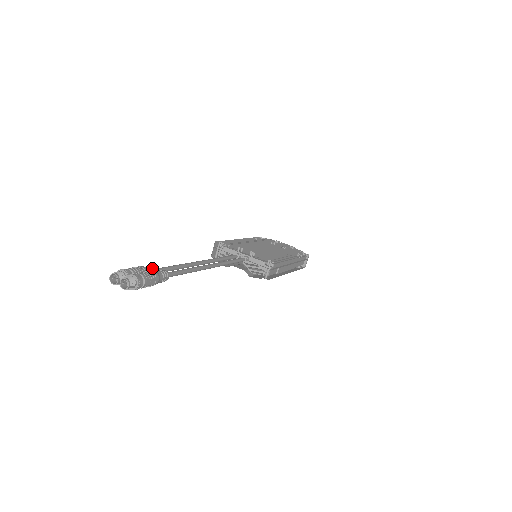
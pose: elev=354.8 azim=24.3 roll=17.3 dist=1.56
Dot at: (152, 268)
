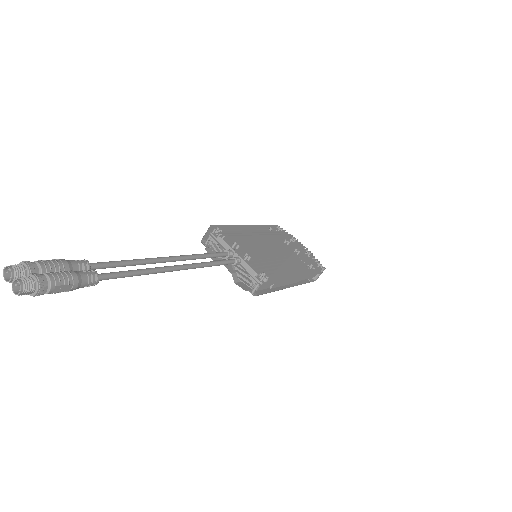
Dot at: (79, 264)
